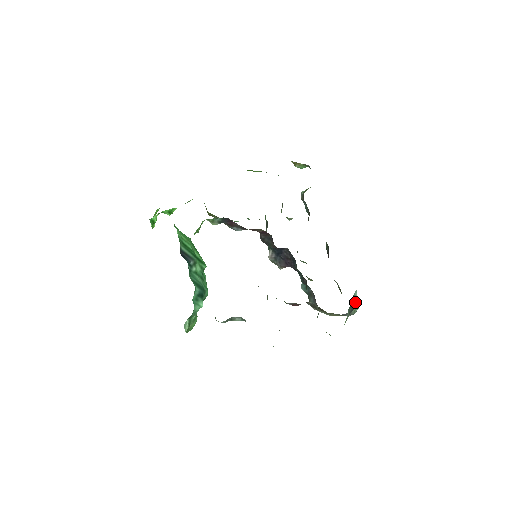
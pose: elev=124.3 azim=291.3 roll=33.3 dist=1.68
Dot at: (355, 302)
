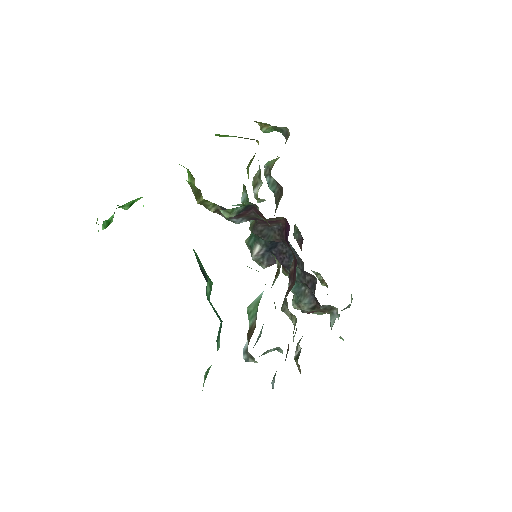
Dot at: occluded
